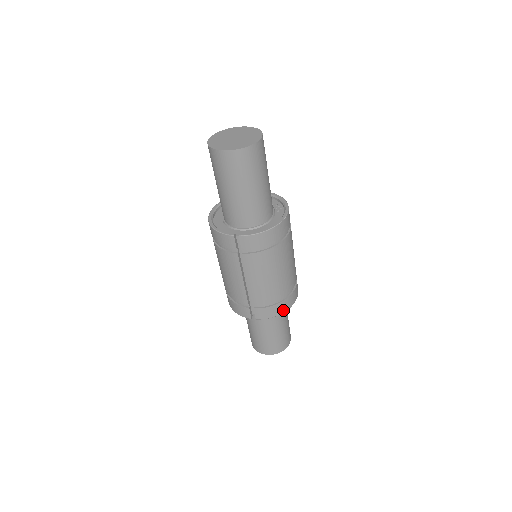
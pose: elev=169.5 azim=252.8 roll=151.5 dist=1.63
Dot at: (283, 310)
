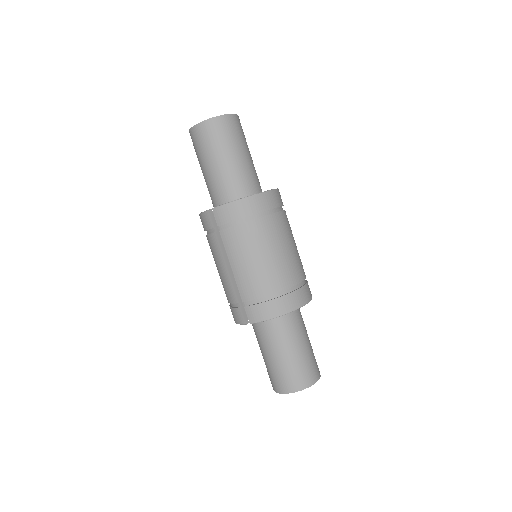
Dot at: (280, 312)
